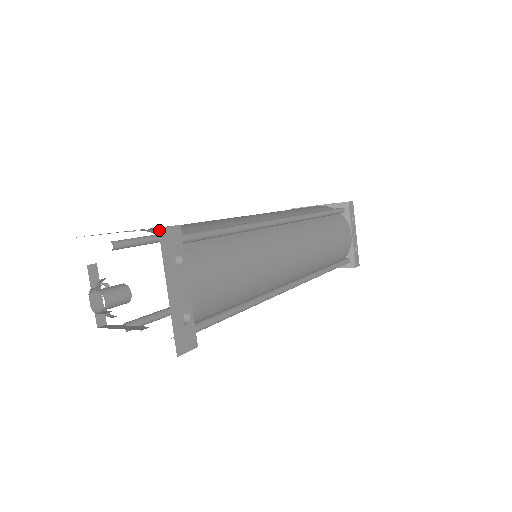
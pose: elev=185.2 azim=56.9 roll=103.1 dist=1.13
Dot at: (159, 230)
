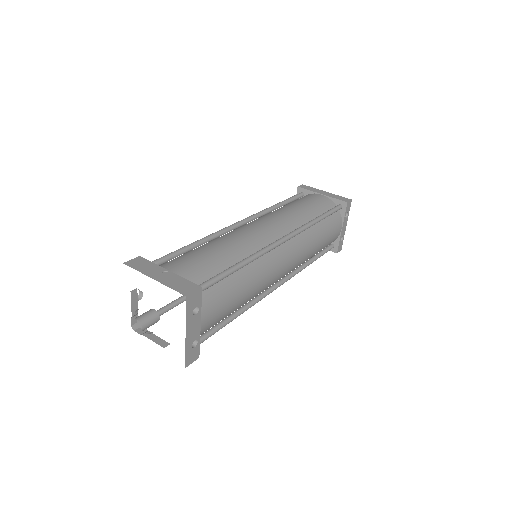
Dot at: (187, 297)
